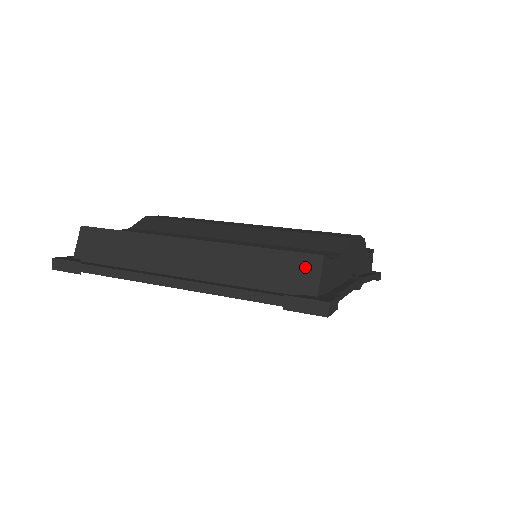
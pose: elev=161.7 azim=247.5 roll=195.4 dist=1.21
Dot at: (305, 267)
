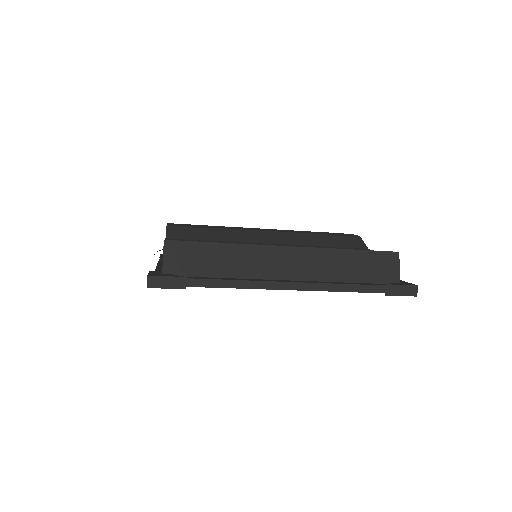
Dot at: (388, 262)
